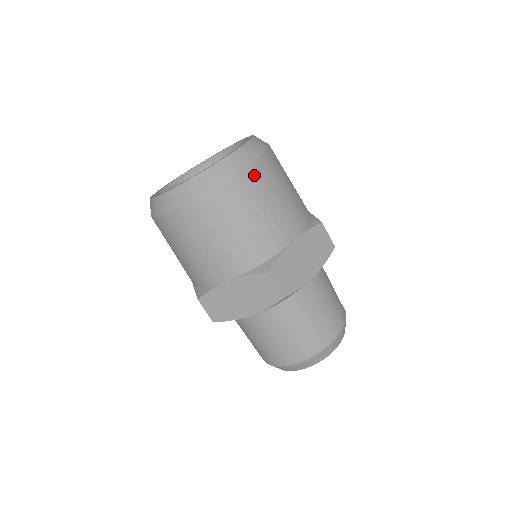
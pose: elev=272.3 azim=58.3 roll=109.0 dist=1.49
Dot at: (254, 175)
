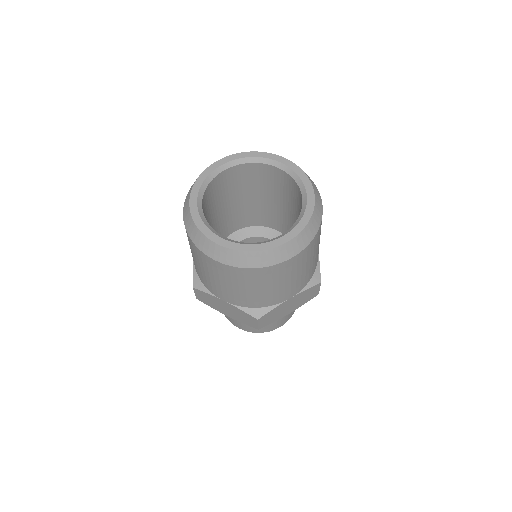
Dot at: (291, 264)
